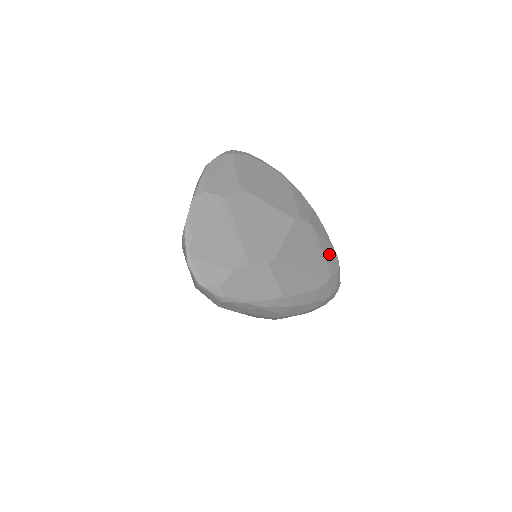
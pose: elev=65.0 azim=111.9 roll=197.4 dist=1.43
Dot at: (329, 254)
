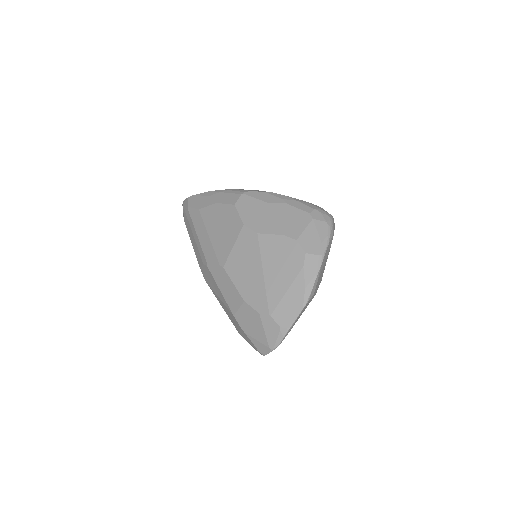
Dot at: occluded
